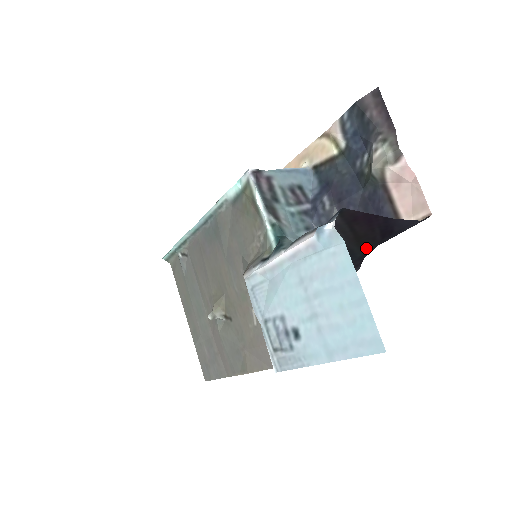
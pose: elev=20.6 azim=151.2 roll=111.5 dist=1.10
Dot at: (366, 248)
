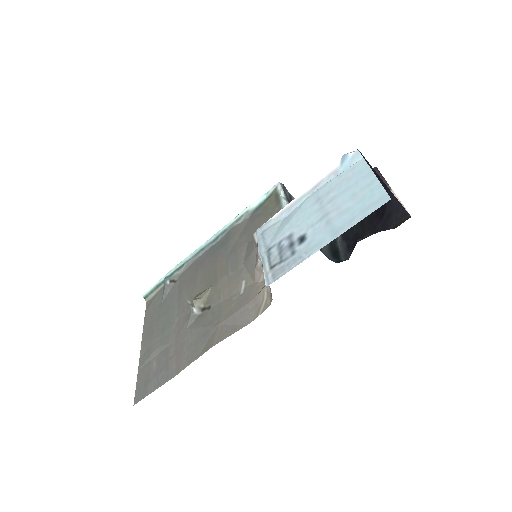
Dot at: (362, 222)
